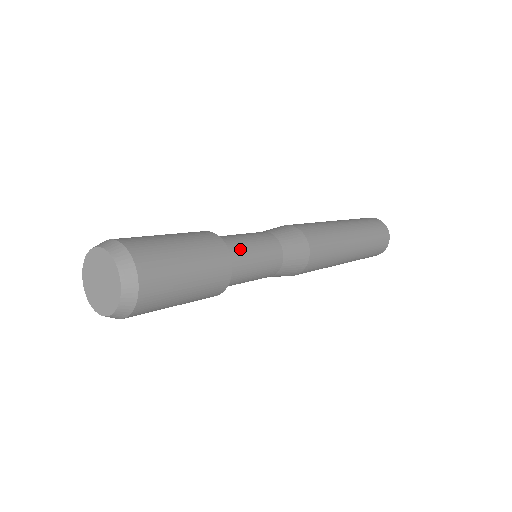
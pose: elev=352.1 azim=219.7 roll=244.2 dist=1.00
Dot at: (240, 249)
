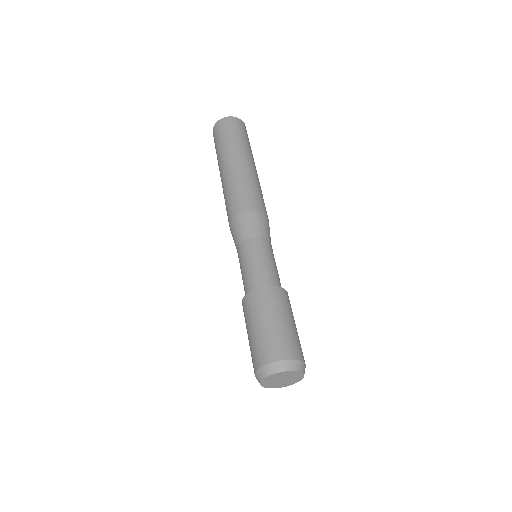
Dot at: (272, 275)
